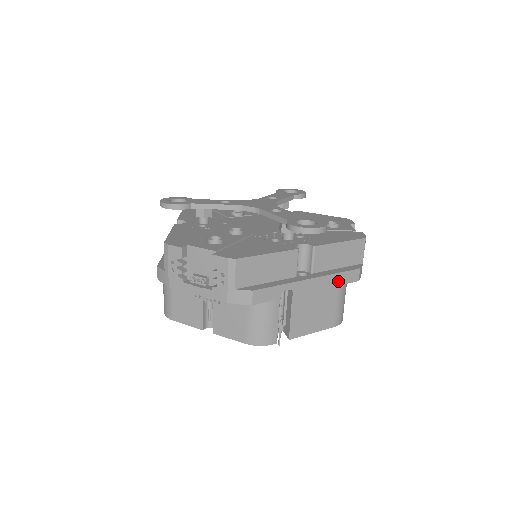
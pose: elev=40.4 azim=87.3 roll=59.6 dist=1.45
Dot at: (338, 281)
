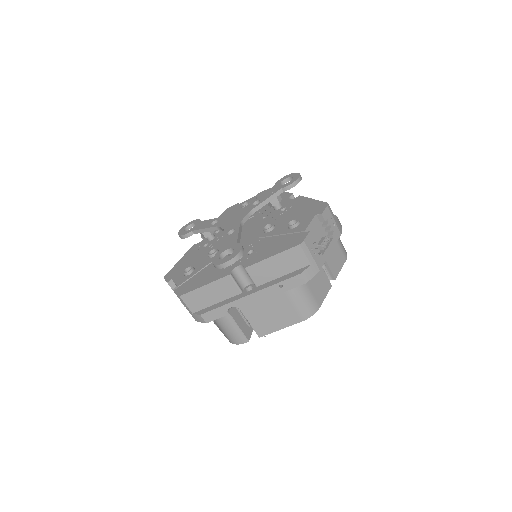
Dot at: (281, 289)
